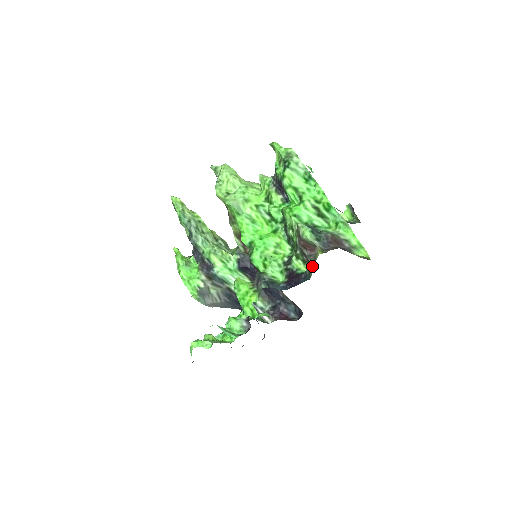
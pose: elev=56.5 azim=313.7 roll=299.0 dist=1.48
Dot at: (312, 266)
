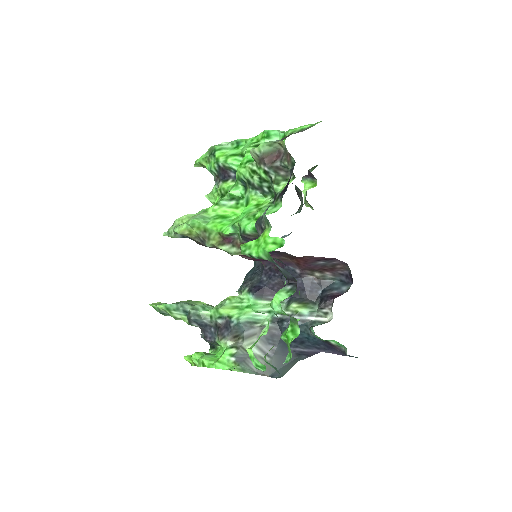
Dot at: (287, 155)
